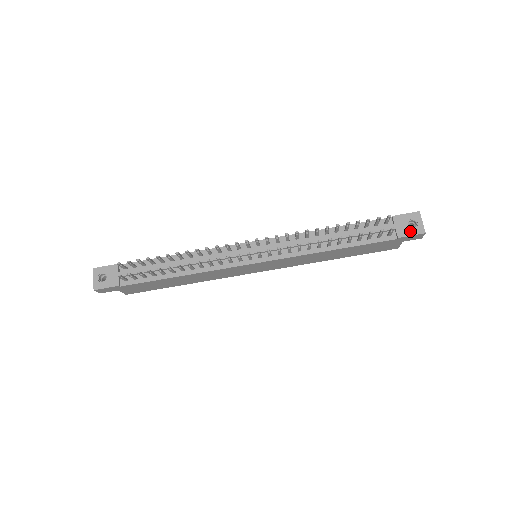
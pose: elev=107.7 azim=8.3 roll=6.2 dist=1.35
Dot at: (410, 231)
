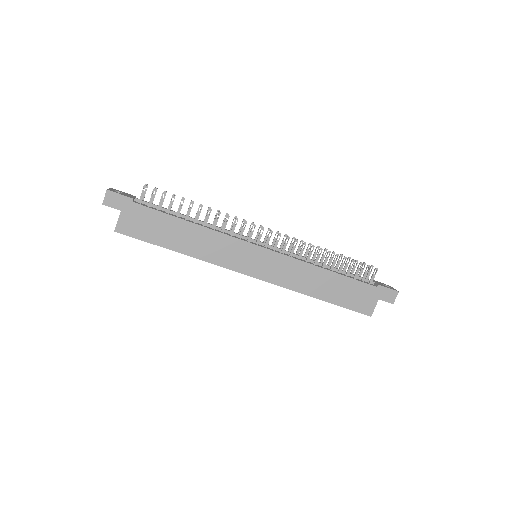
Dot at: (386, 287)
